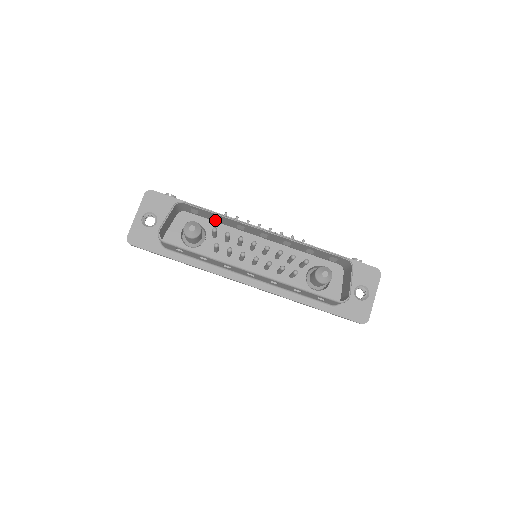
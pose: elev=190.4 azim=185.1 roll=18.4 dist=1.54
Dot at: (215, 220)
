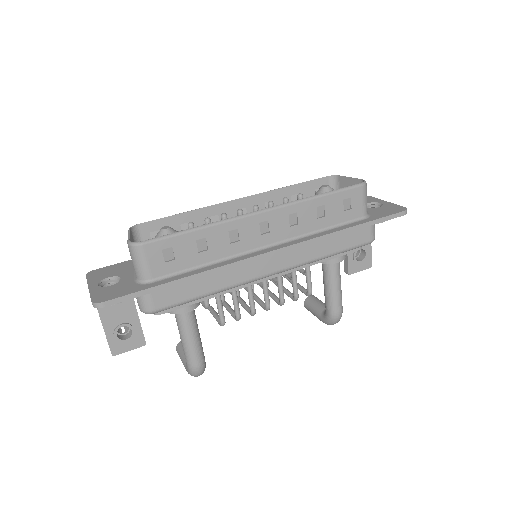
Dot at: occluded
